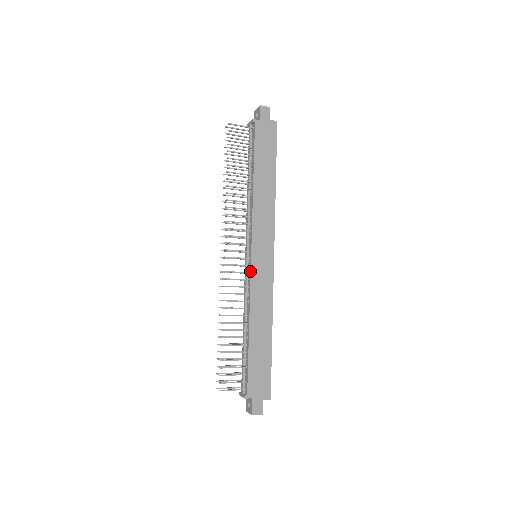
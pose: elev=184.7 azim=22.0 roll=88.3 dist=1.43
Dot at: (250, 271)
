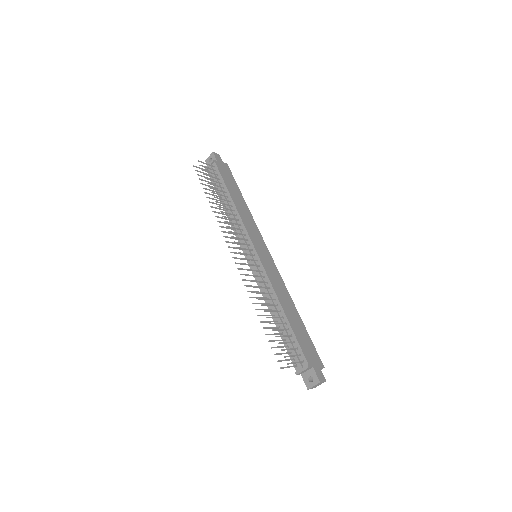
Dot at: (261, 263)
